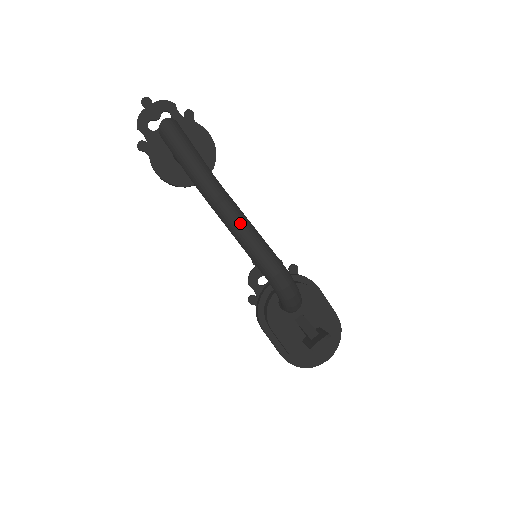
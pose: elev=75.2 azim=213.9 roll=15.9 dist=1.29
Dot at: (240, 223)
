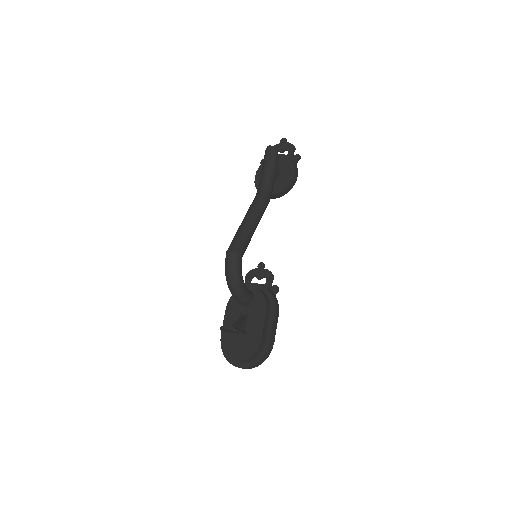
Dot at: (248, 217)
